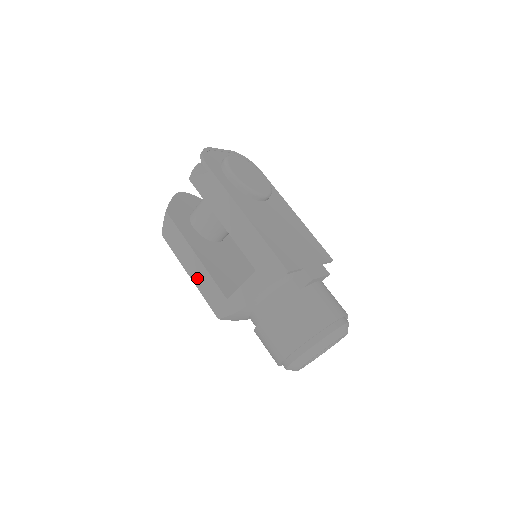
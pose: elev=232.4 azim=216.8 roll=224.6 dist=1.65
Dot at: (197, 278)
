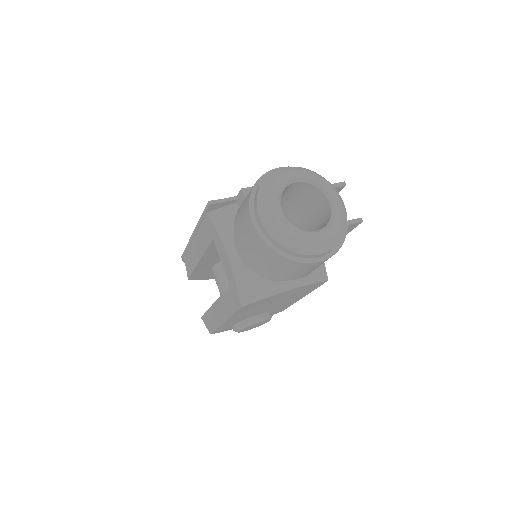
Dot at: (224, 313)
